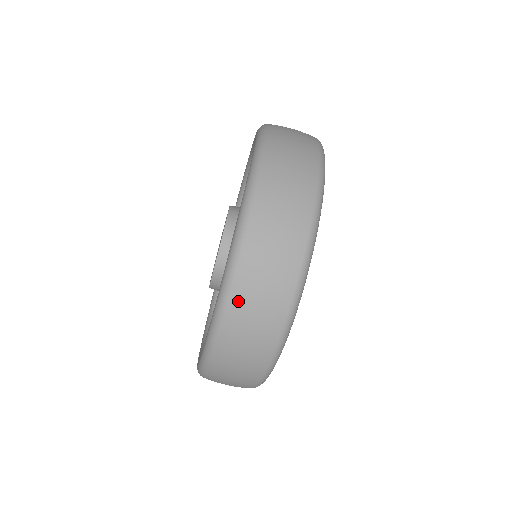
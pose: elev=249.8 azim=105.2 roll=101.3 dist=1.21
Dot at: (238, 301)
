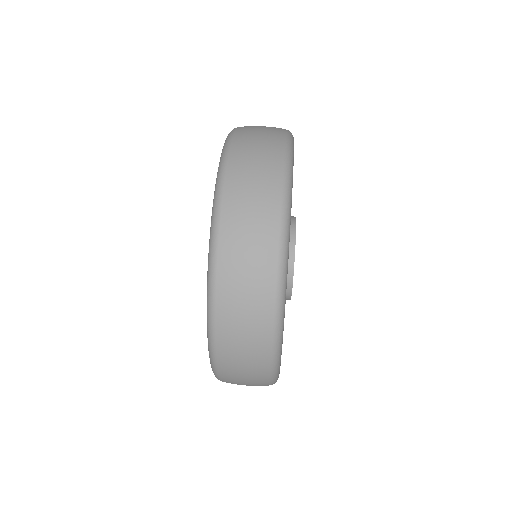
Dot at: occluded
